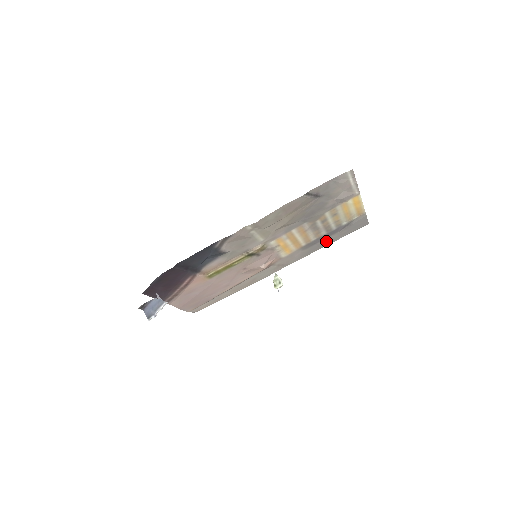
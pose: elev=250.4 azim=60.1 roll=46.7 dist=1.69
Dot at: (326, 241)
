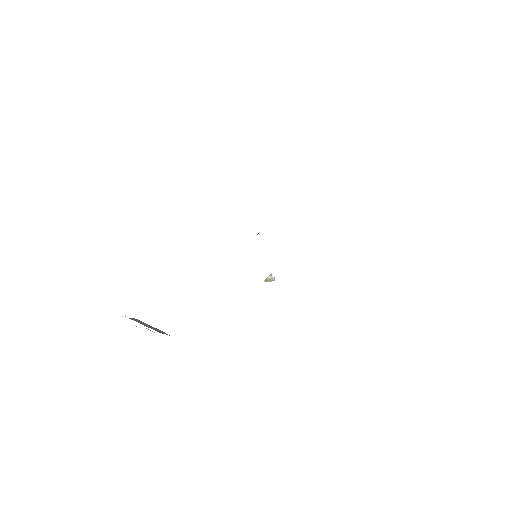
Dot at: occluded
